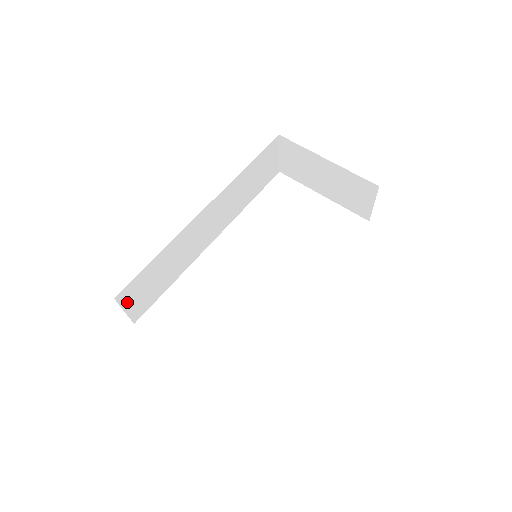
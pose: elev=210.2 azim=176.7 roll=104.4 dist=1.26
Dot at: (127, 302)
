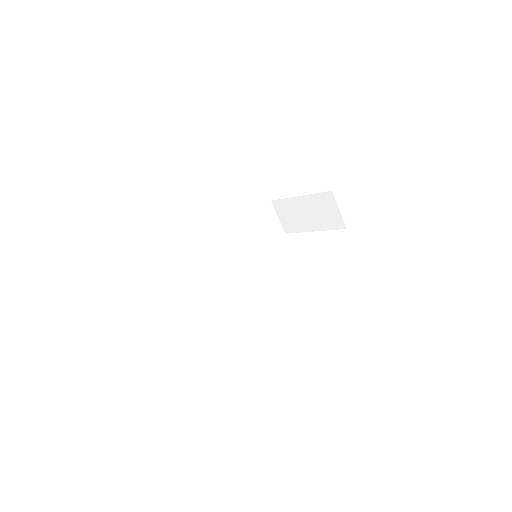
Dot at: (166, 297)
